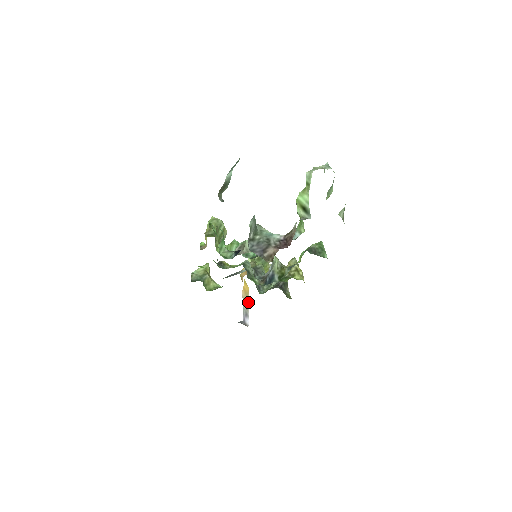
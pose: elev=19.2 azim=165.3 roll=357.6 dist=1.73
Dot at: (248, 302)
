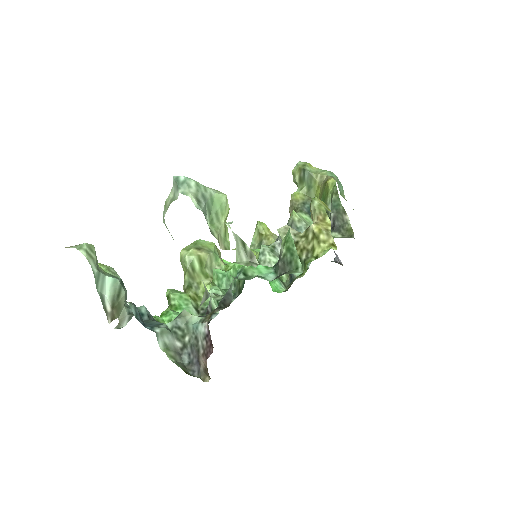
Dot at: occluded
